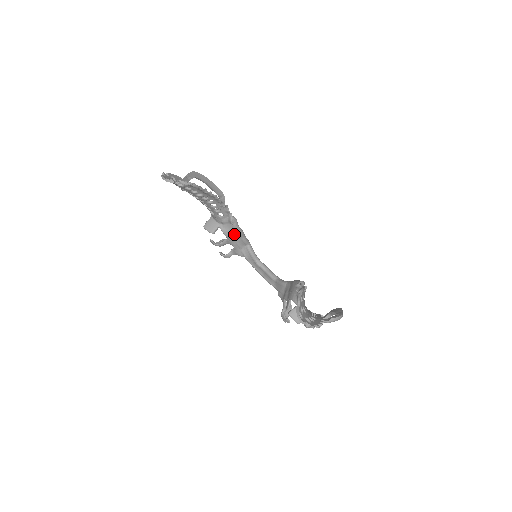
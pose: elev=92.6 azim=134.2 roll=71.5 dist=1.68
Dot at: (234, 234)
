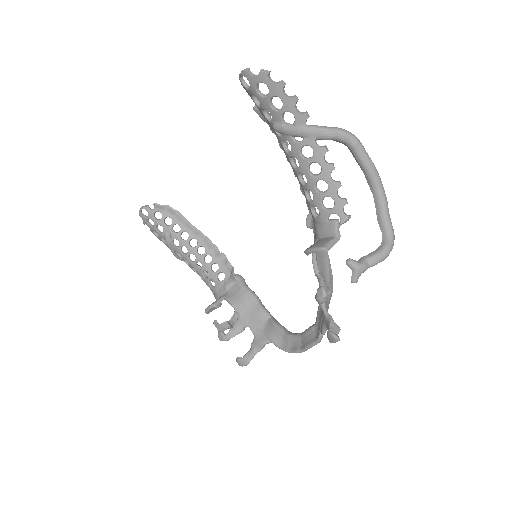
Dot at: (244, 299)
